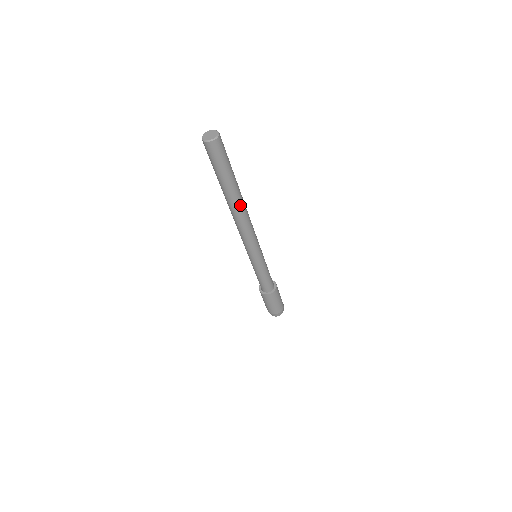
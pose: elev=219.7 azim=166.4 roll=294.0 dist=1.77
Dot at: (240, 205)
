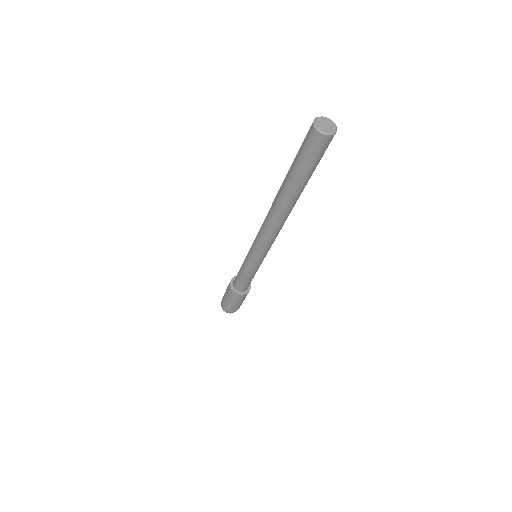
Dot at: (288, 209)
